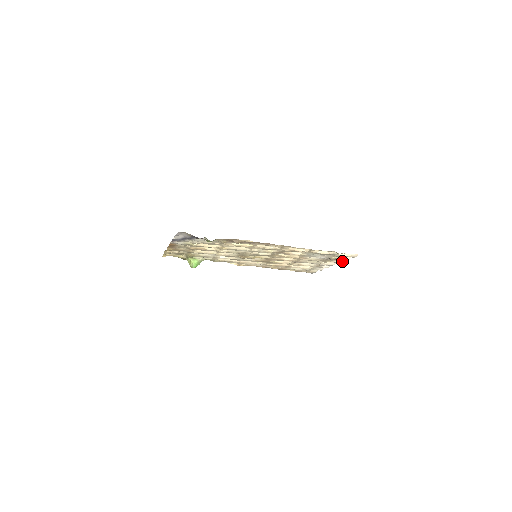
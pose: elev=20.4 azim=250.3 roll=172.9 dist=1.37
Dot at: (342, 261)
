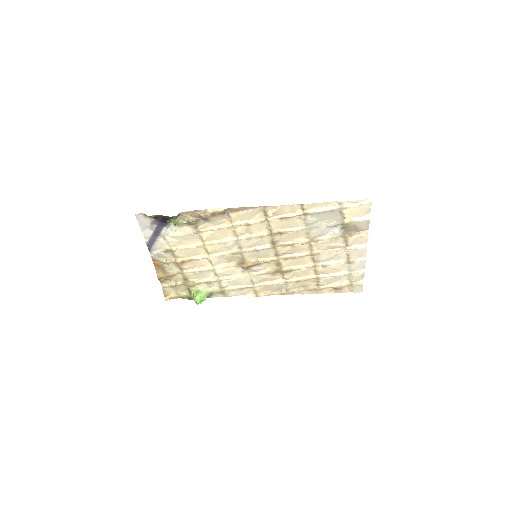
Dot at: (368, 232)
